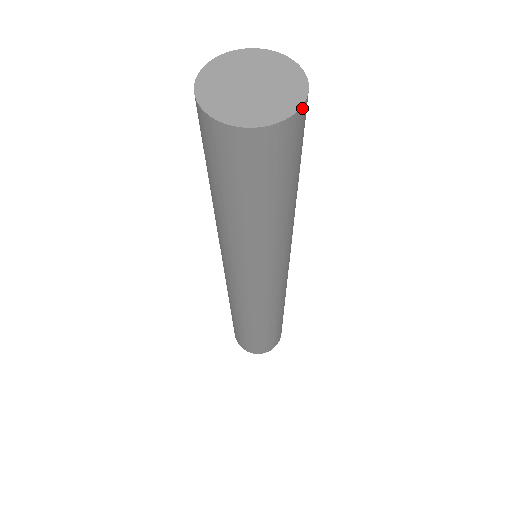
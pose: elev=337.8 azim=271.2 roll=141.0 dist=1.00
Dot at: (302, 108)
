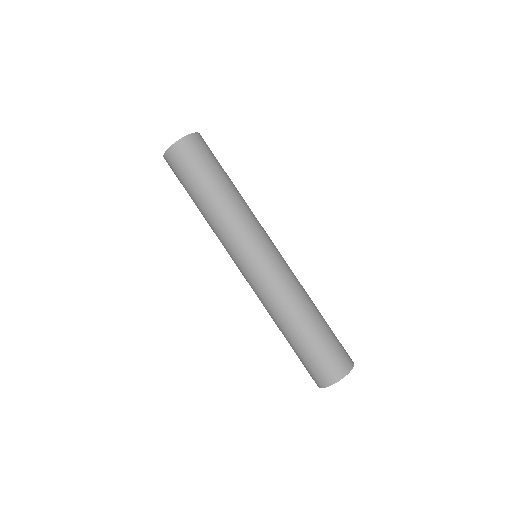
Dot at: (187, 137)
